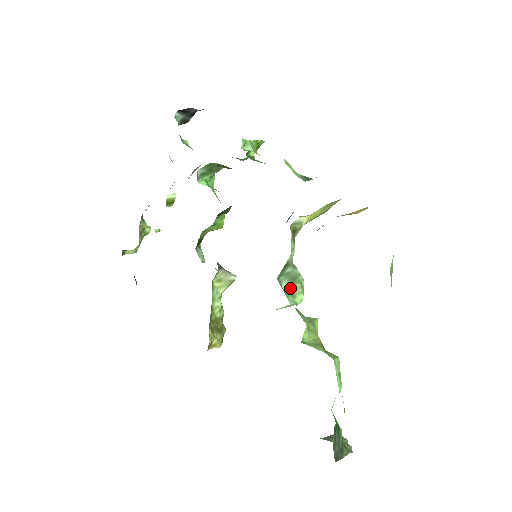
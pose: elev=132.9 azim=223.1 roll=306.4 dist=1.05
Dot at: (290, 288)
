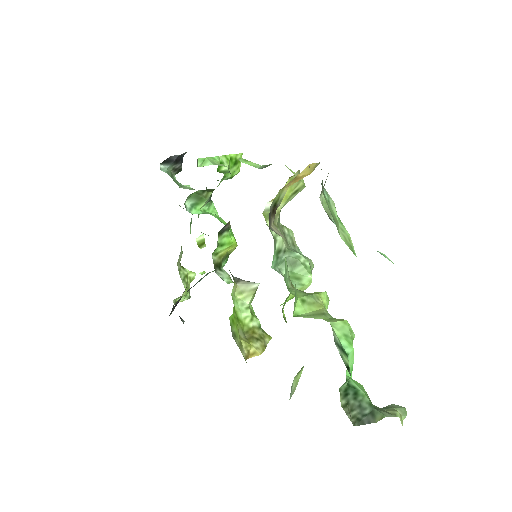
Dot at: (293, 273)
